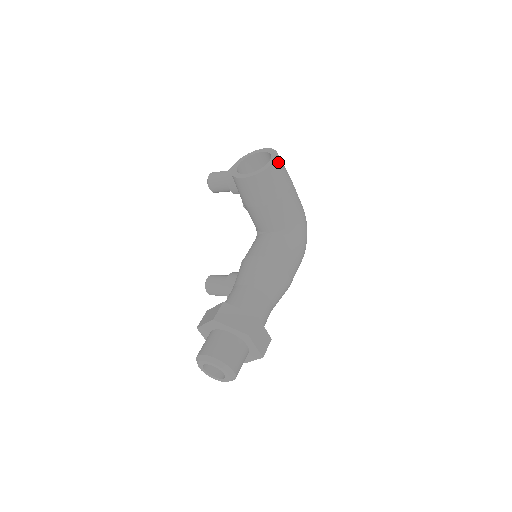
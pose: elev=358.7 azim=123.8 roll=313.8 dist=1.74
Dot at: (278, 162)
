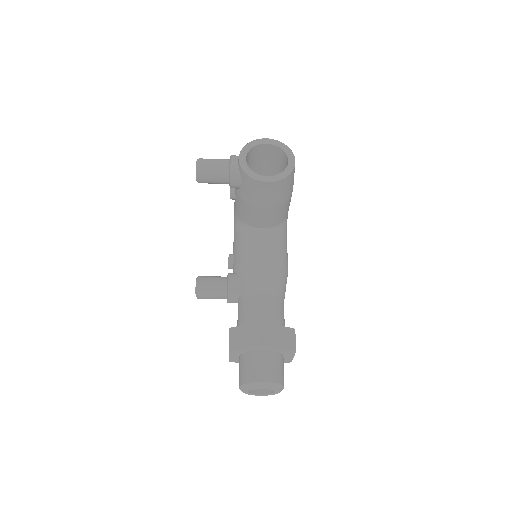
Dot at: occluded
